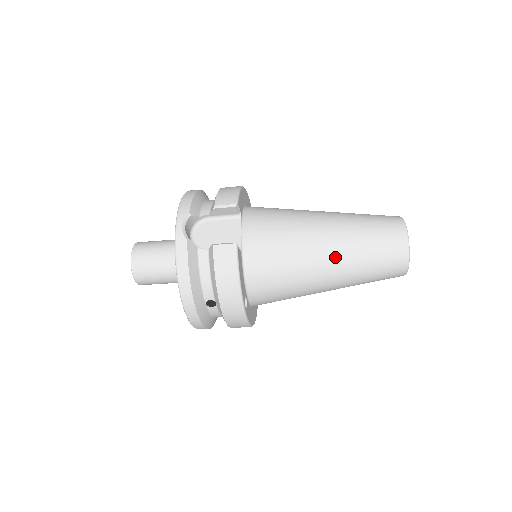
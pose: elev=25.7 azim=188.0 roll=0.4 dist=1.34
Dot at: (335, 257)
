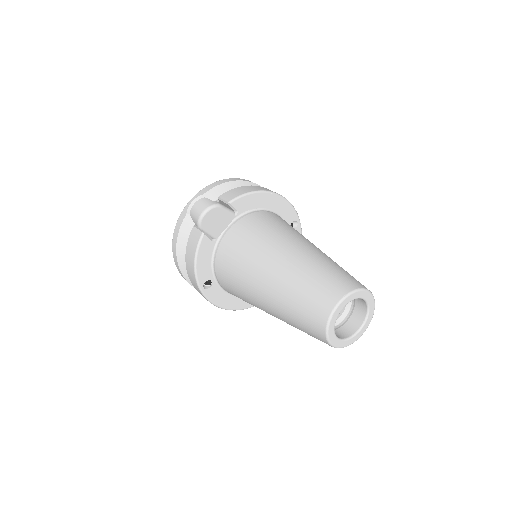
Dot at: (270, 288)
